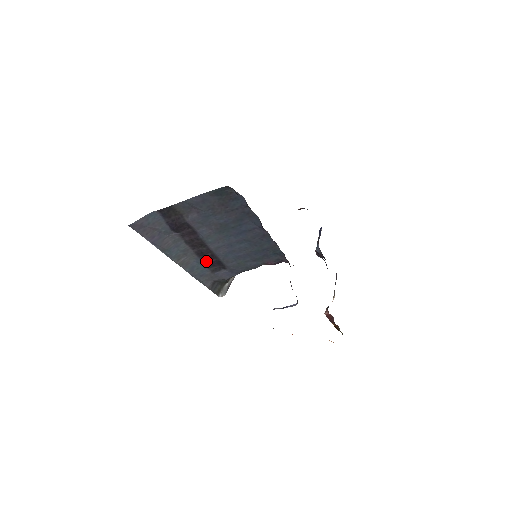
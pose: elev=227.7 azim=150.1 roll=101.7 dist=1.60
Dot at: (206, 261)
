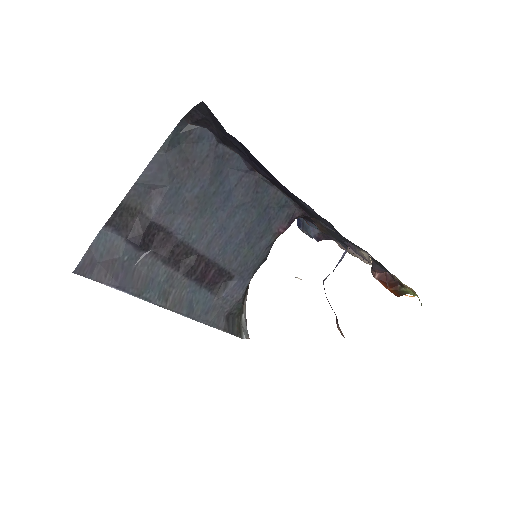
Dot at: (203, 281)
